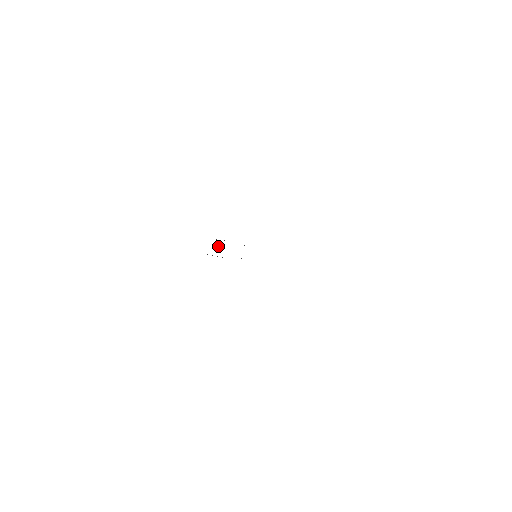
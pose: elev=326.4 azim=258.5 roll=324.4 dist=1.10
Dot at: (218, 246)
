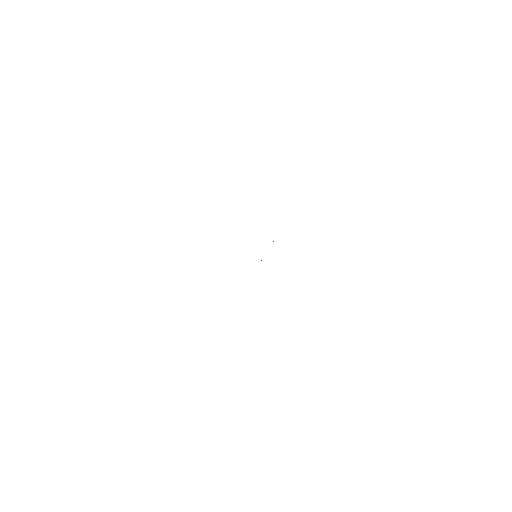
Dot at: occluded
